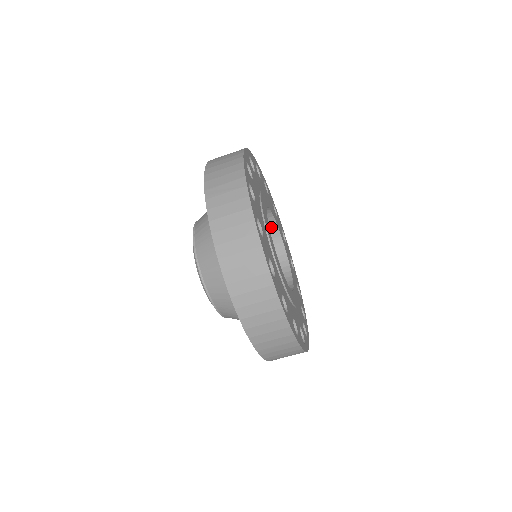
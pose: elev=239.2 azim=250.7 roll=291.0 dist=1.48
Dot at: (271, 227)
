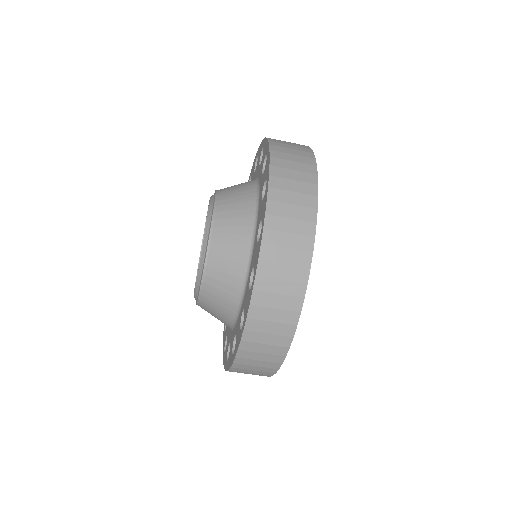
Dot at: occluded
